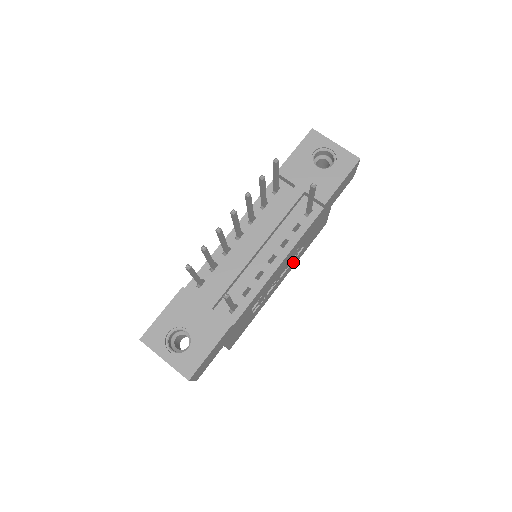
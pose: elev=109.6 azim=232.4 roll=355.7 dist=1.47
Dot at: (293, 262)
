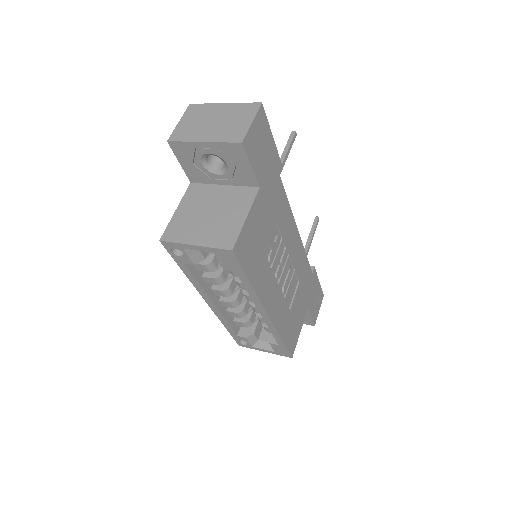
Dot at: (283, 307)
